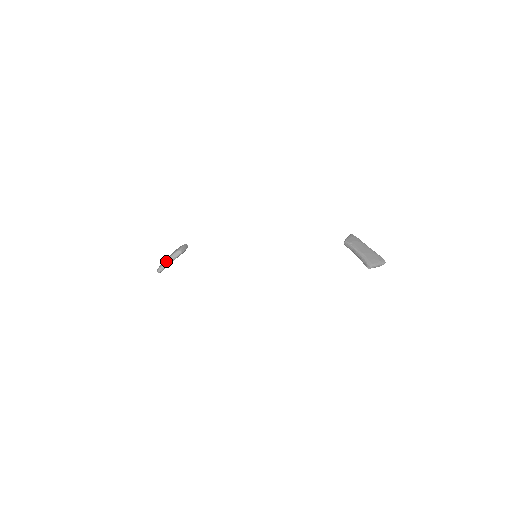
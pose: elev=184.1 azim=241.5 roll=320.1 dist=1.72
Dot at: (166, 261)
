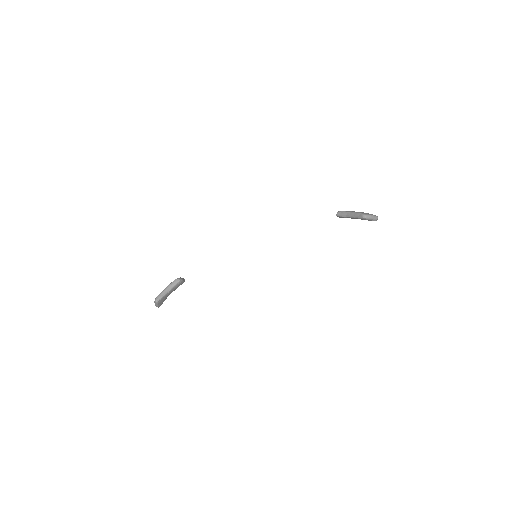
Dot at: (164, 290)
